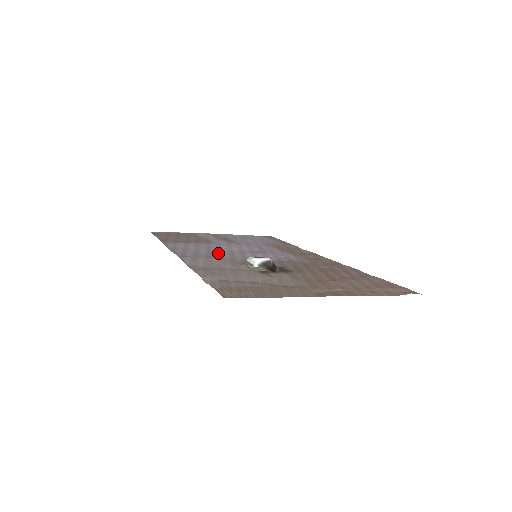
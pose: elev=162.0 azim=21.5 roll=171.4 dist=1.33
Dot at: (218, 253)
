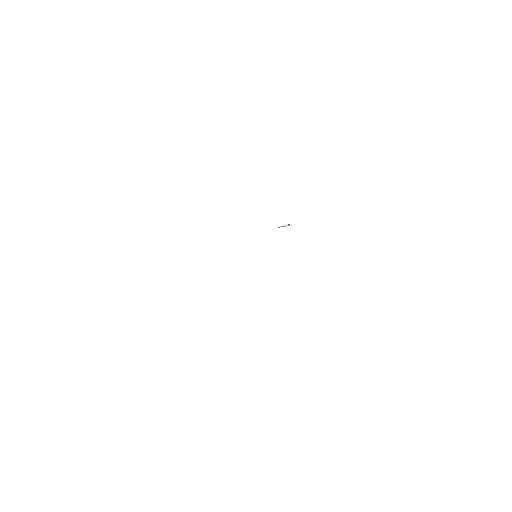
Dot at: occluded
